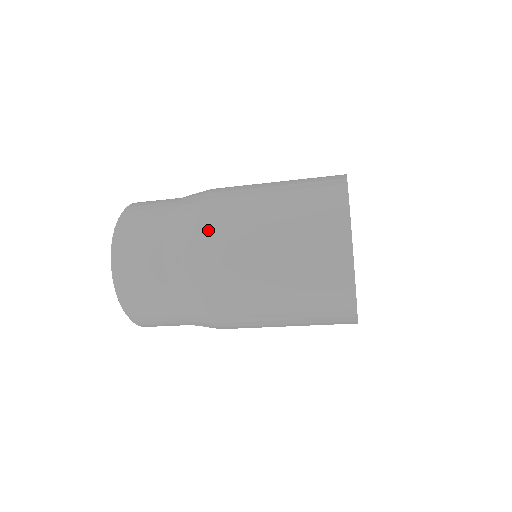
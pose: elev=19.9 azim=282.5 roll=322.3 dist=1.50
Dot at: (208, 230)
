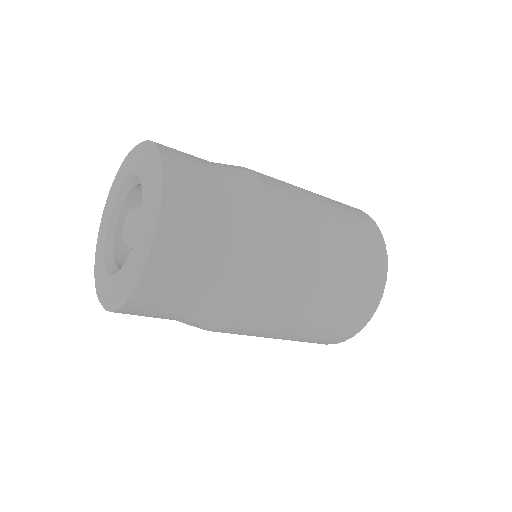
Dot at: (281, 242)
